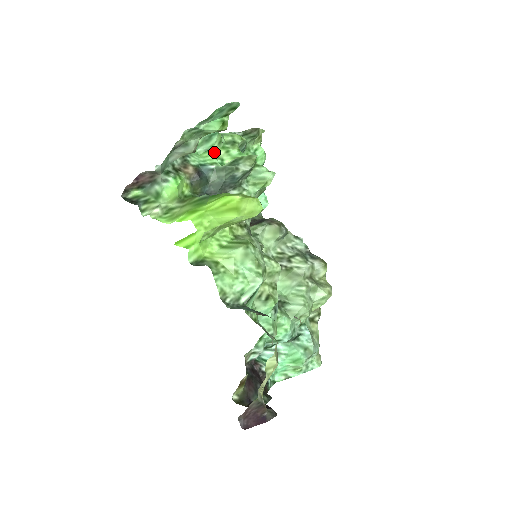
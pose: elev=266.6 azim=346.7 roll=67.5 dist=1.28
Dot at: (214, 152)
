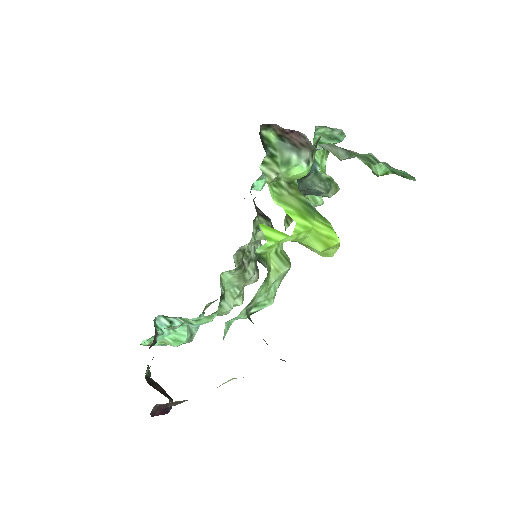
Dot at: occluded
